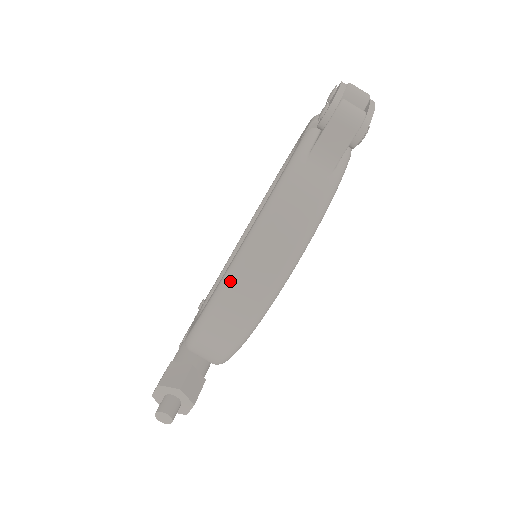
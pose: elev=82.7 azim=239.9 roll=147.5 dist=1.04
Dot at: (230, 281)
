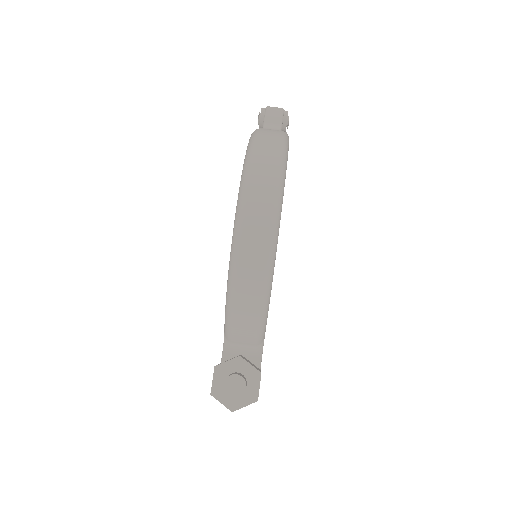
Dot at: (248, 168)
